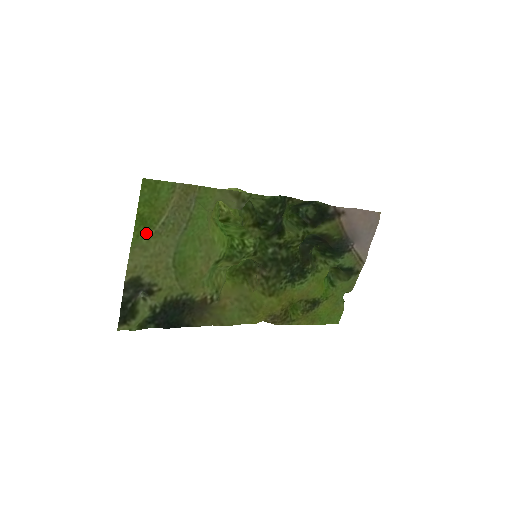
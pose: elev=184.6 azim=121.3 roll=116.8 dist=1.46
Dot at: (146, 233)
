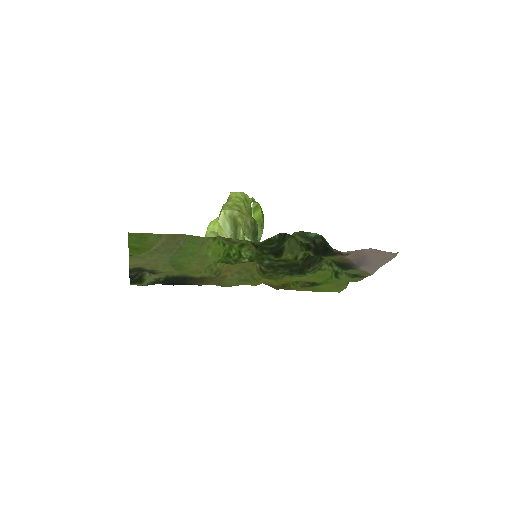
Dot at: (141, 253)
